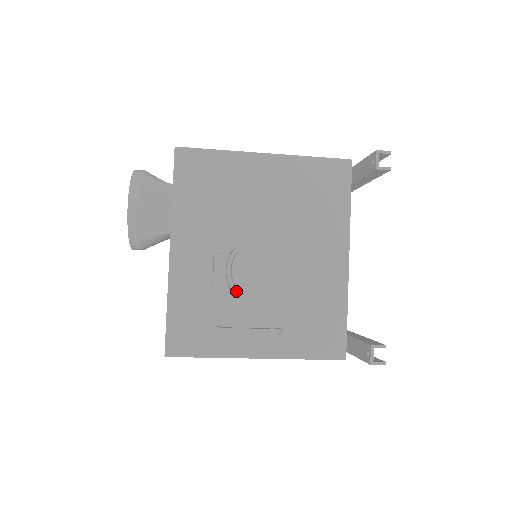
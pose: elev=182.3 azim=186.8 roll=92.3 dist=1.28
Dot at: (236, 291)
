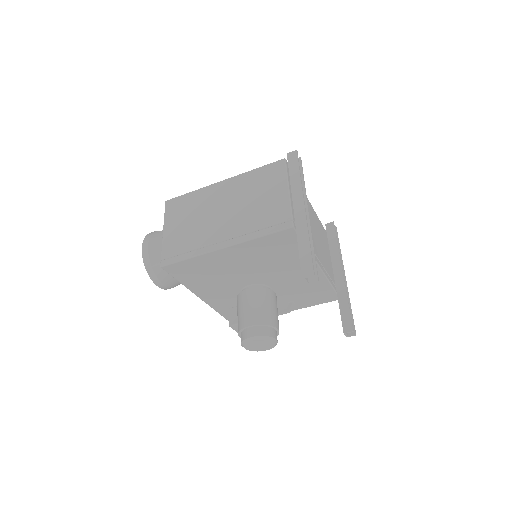
Dot at: occluded
